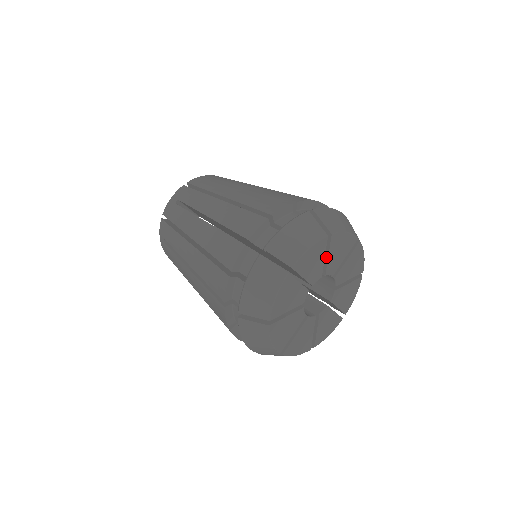
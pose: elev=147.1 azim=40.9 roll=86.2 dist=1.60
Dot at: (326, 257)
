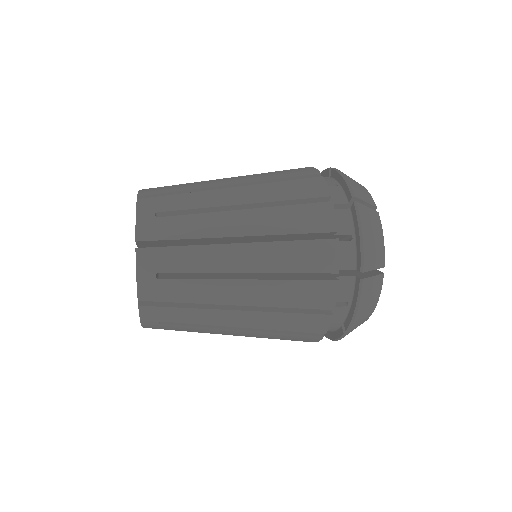
Dot at: occluded
